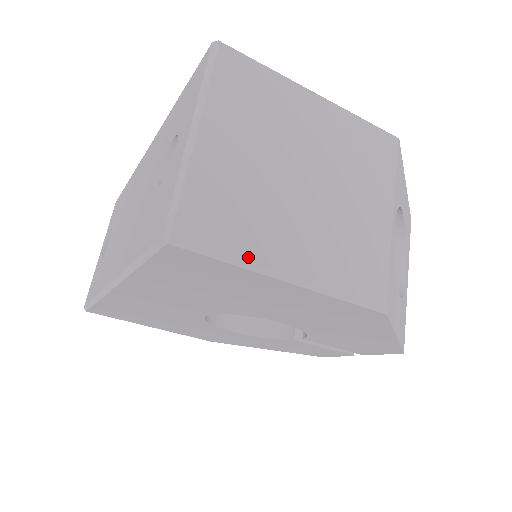
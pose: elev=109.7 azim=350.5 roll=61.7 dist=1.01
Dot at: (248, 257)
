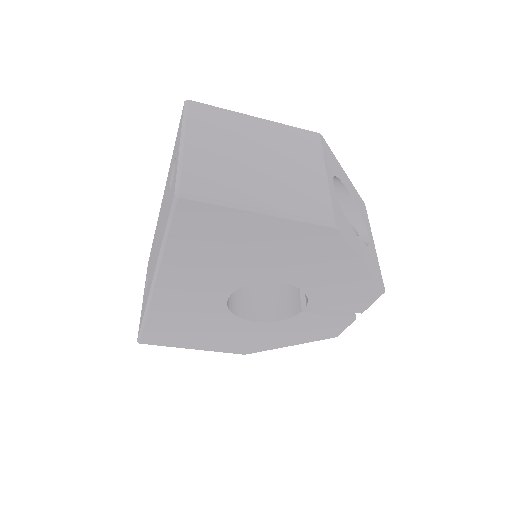
Dot at: (230, 200)
